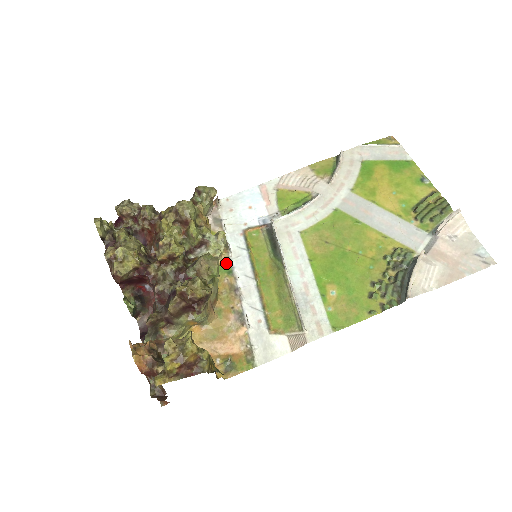
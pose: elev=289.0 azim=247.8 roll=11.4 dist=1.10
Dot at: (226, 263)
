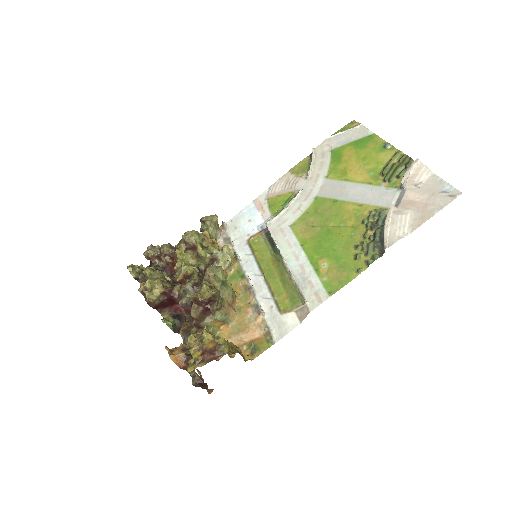
Dot at: (238, 270)
